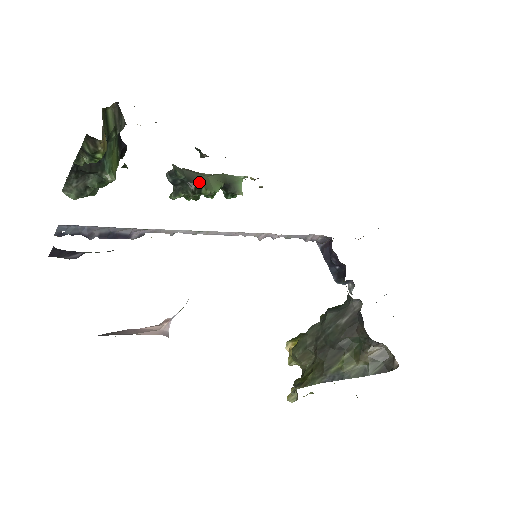
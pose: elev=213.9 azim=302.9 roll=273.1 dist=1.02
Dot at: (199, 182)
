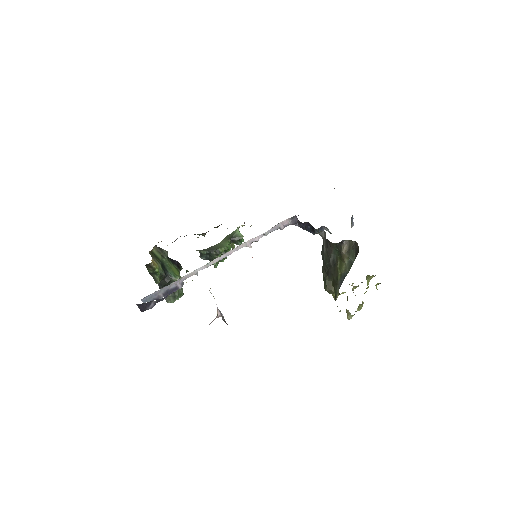
Dot at: (215, 248)
